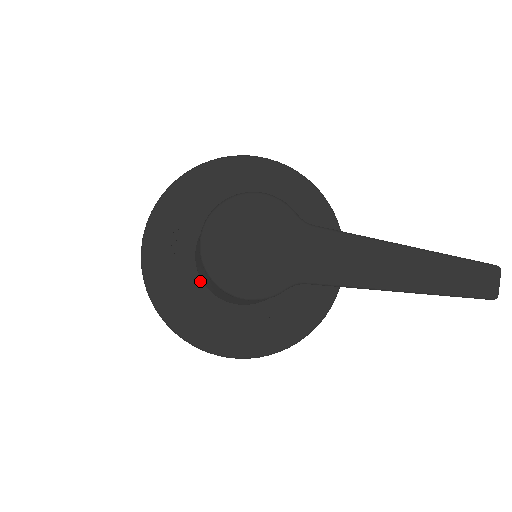
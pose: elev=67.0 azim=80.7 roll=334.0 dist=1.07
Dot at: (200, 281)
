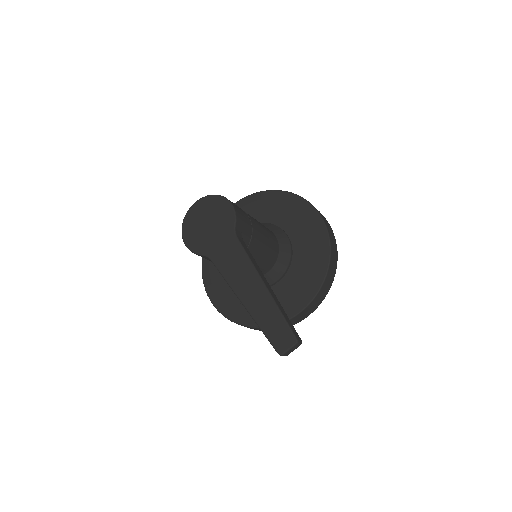
Dot at: occluded
